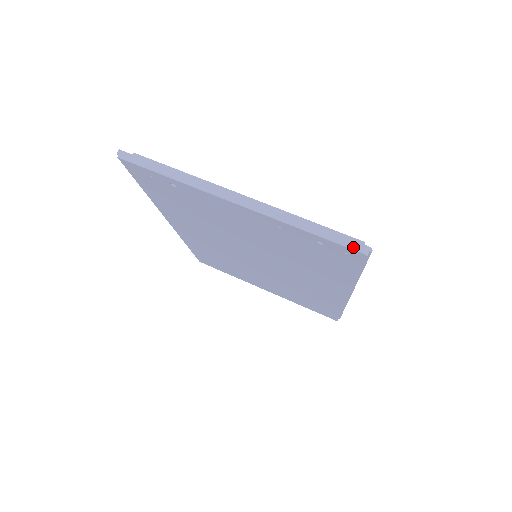
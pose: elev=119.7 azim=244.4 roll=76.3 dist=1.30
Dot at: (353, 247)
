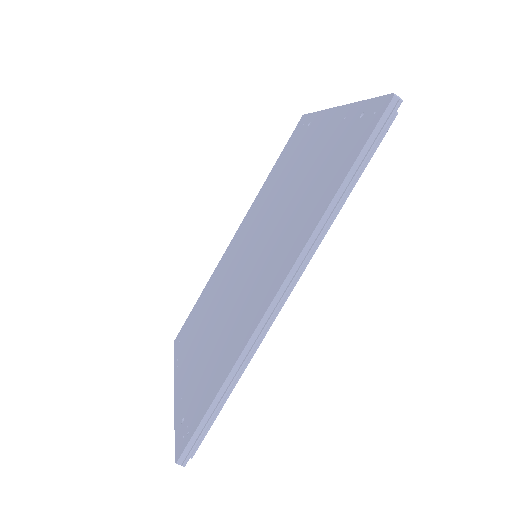
Dot at: (390, 96)
